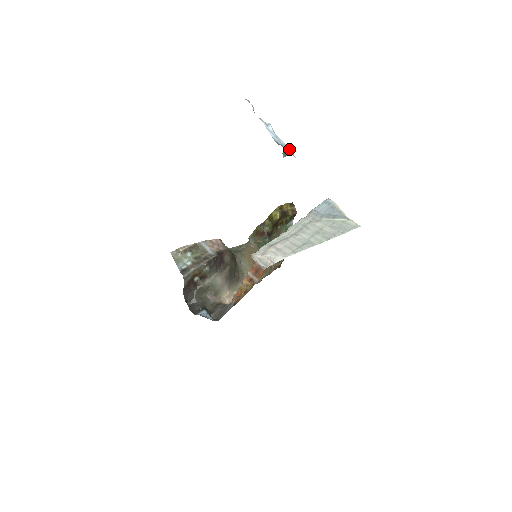
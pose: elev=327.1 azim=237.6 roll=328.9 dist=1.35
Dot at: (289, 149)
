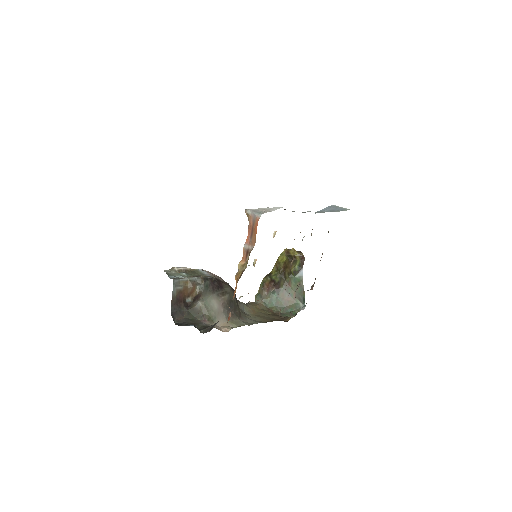
Dot at: out of frame
